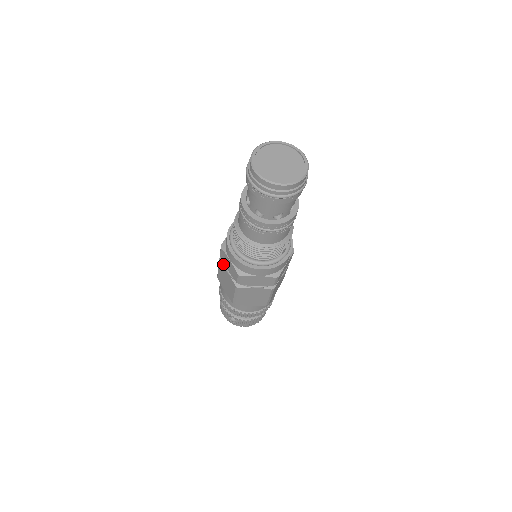
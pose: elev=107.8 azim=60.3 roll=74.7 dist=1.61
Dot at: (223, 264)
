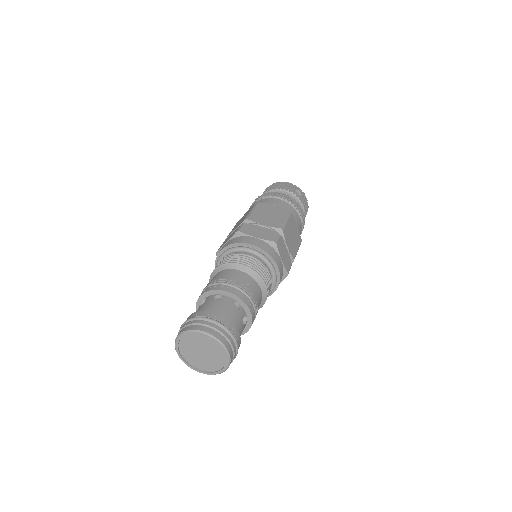
Dot at: occluded
